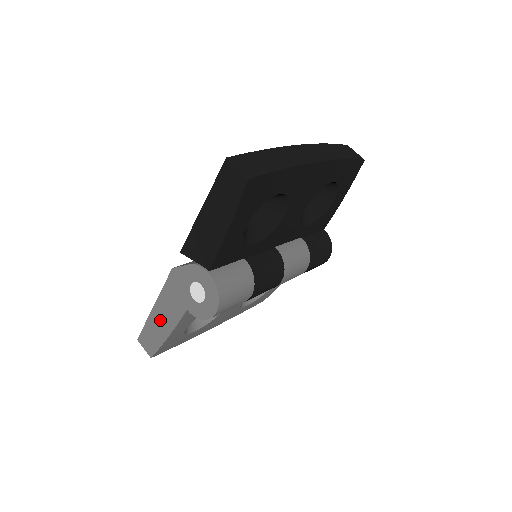
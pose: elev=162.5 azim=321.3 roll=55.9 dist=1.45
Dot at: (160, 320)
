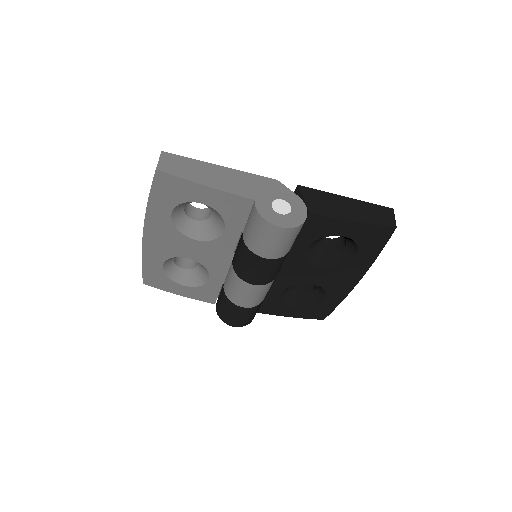
Dot at: (214, 174)
